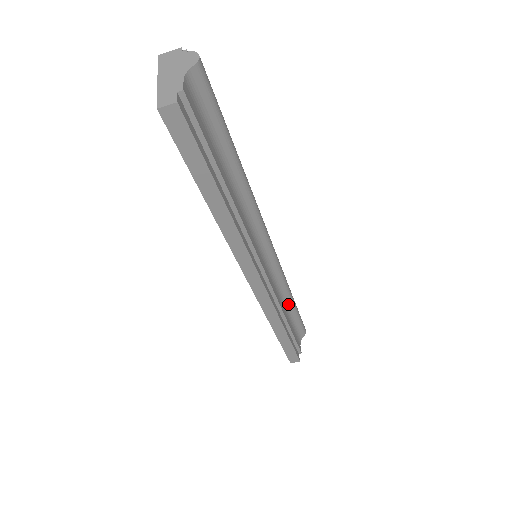
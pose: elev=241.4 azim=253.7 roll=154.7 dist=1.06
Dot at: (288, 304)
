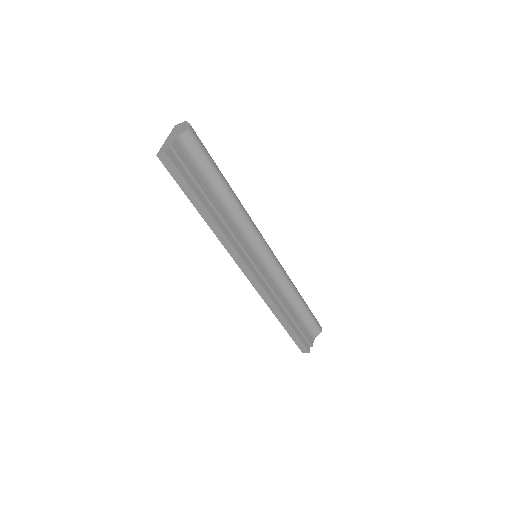
Dot at: (294, 301)
